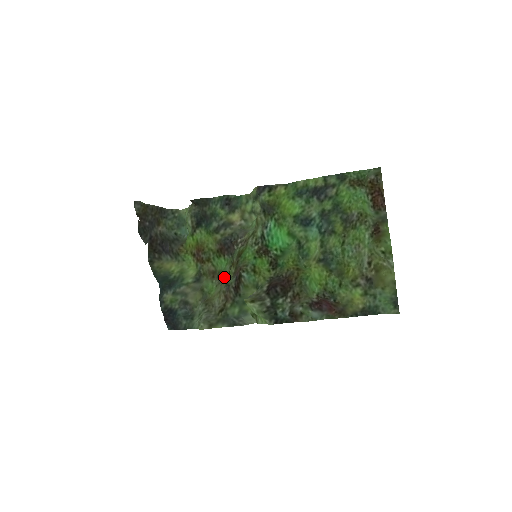
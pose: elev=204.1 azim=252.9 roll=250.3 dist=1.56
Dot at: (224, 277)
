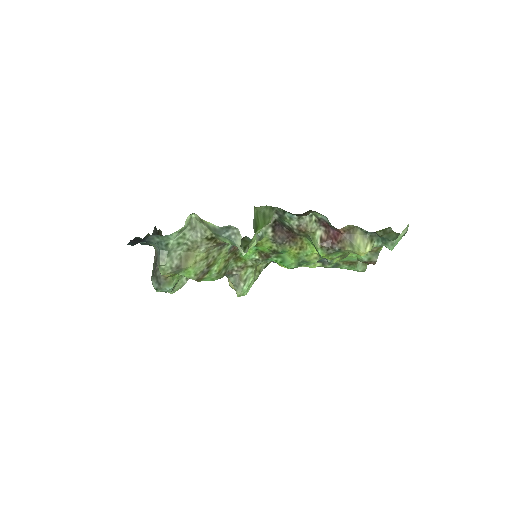
Dot at: (212, 266)
